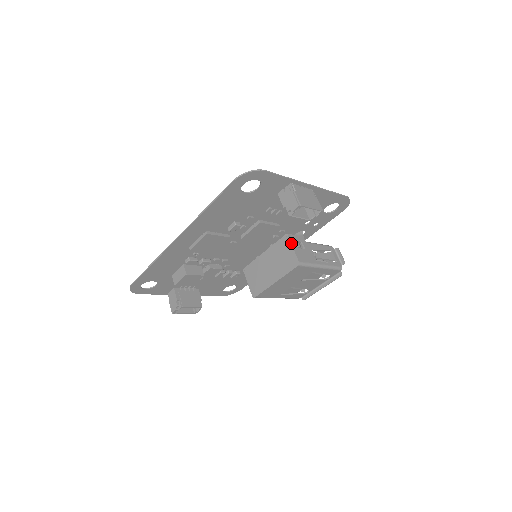
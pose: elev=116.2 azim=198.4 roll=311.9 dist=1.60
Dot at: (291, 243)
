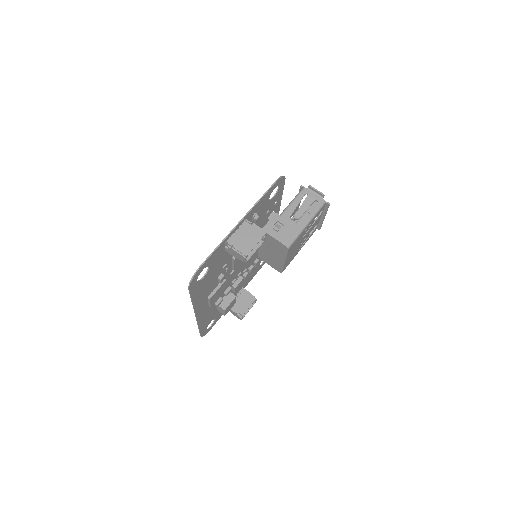
Dot at: (270, 235)
